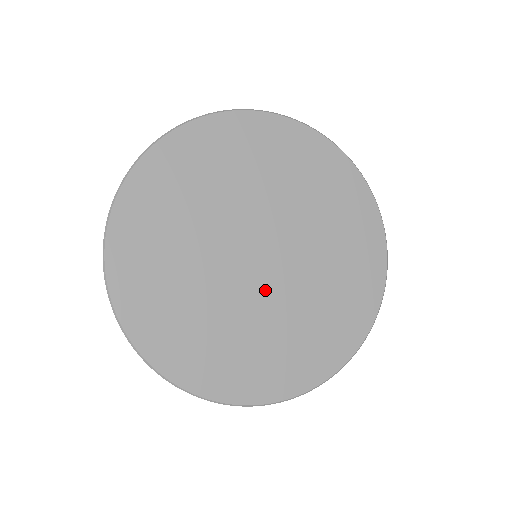
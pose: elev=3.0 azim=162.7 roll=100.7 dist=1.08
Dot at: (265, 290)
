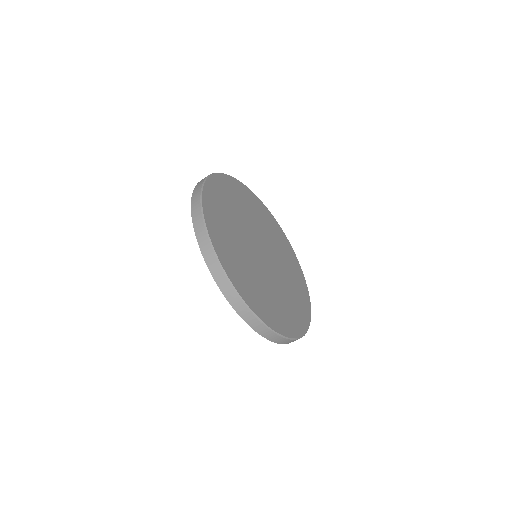
Dot at: (261, 265)
